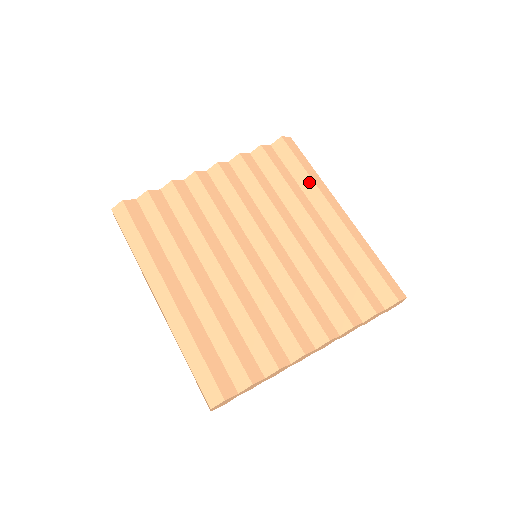
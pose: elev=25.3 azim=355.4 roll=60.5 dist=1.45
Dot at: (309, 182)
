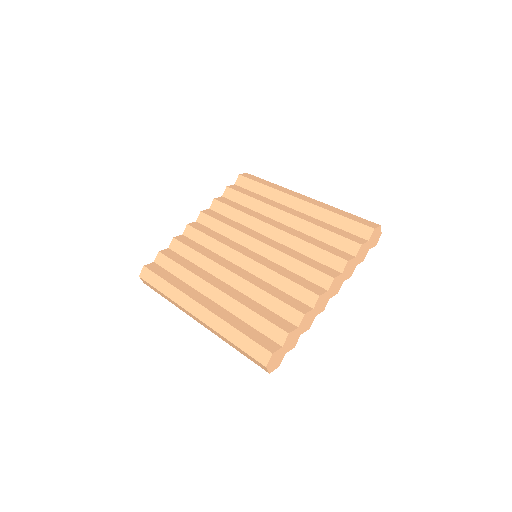
Dot at: (272, 191)
